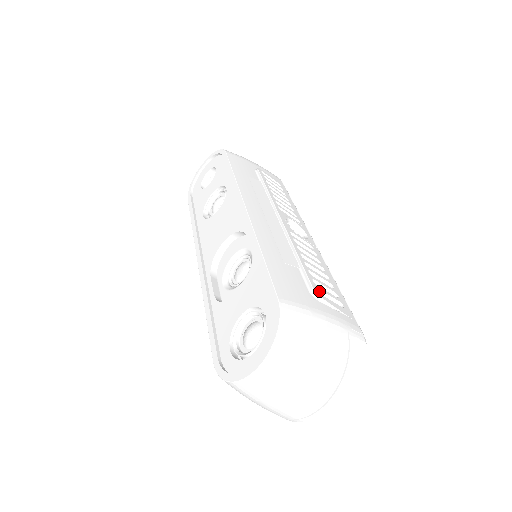
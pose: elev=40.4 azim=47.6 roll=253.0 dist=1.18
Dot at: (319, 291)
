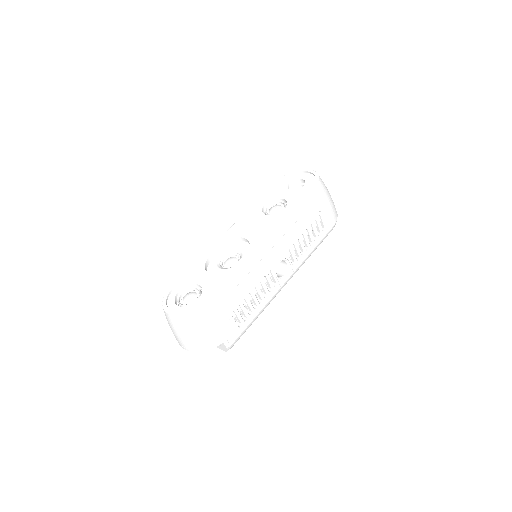
Dot at: (235, 312)
